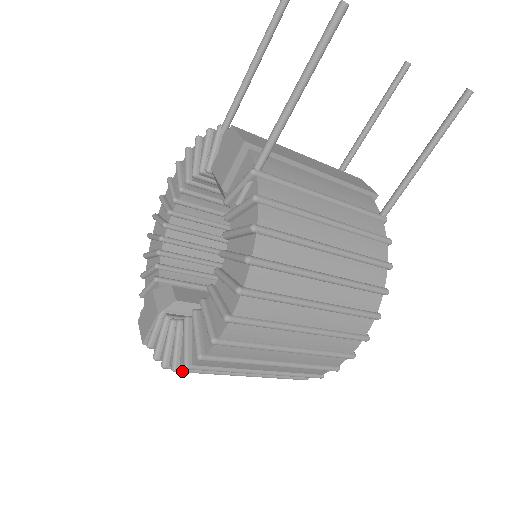
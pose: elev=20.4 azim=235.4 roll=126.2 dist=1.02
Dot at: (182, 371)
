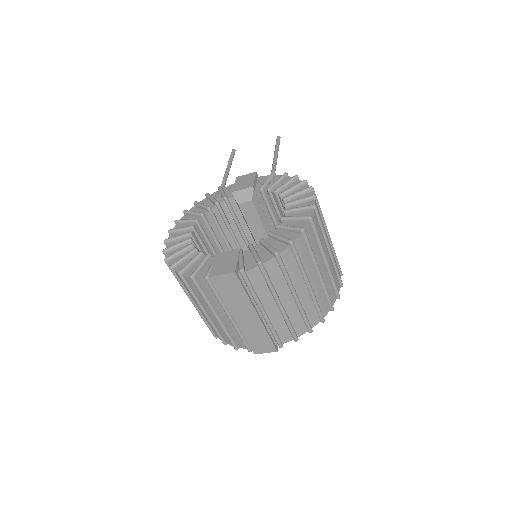
Dot at: (295, 245)
